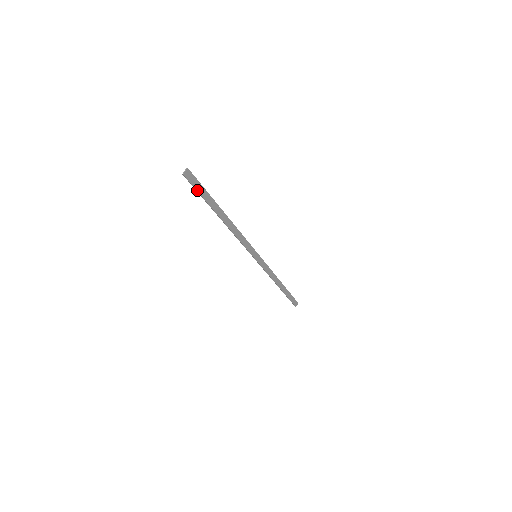
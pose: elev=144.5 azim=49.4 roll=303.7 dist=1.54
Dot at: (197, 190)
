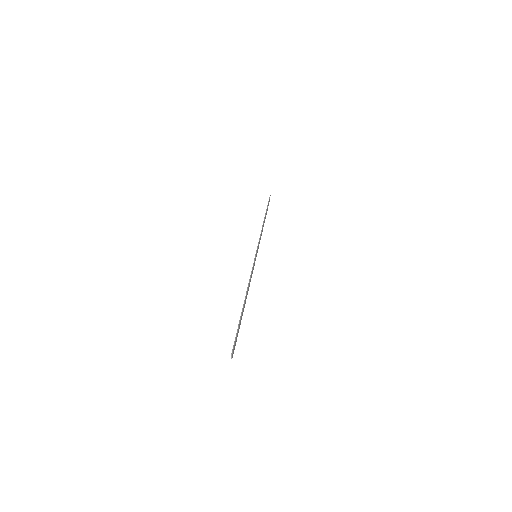
Dot at: (236, 339)
